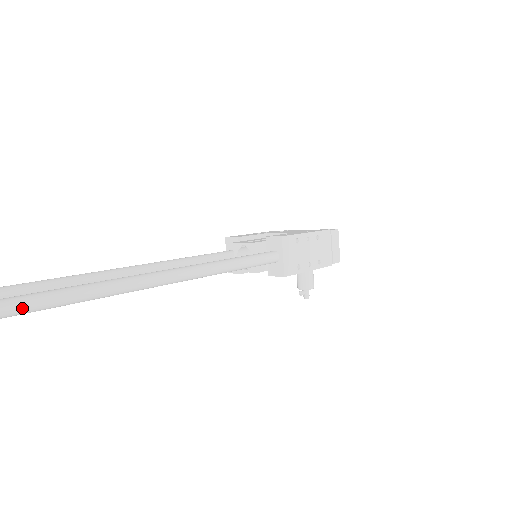
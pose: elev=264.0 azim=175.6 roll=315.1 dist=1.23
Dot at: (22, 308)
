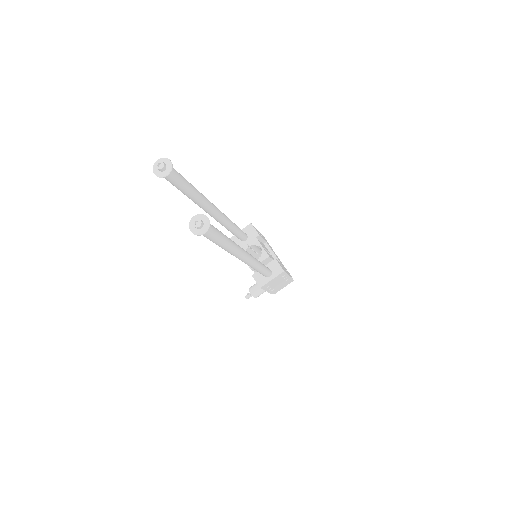
Dot at: (211, 237)
